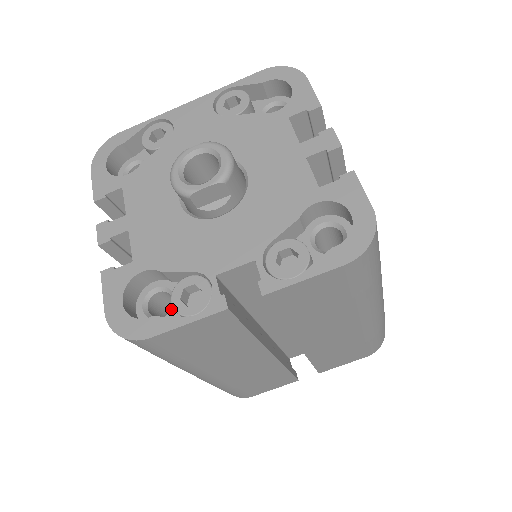
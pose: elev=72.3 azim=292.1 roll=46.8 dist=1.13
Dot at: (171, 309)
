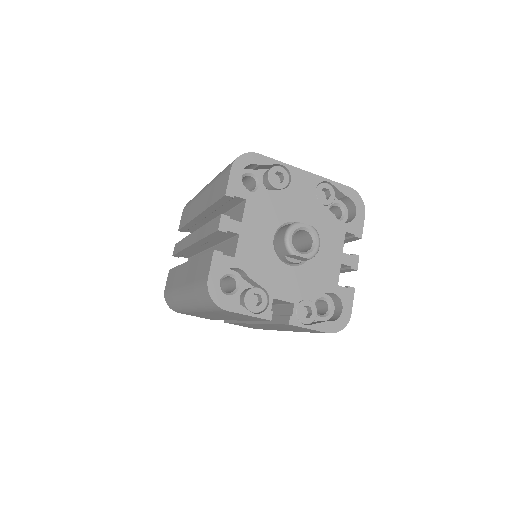
Dot at: (235, 293)
